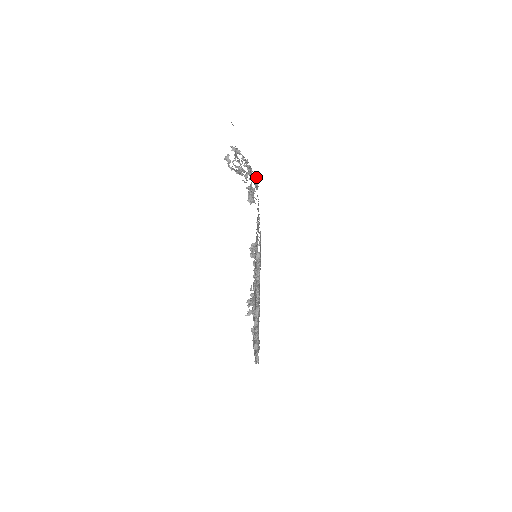
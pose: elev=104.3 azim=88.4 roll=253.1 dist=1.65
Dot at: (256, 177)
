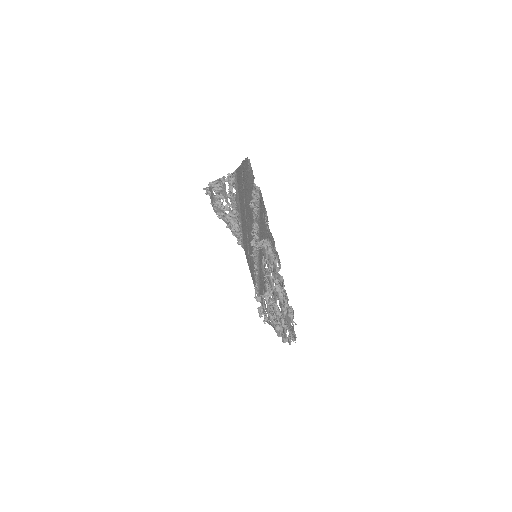
Dot at: (239, 240)
